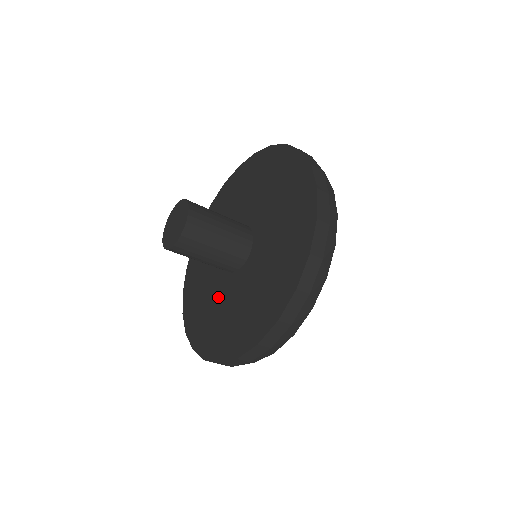
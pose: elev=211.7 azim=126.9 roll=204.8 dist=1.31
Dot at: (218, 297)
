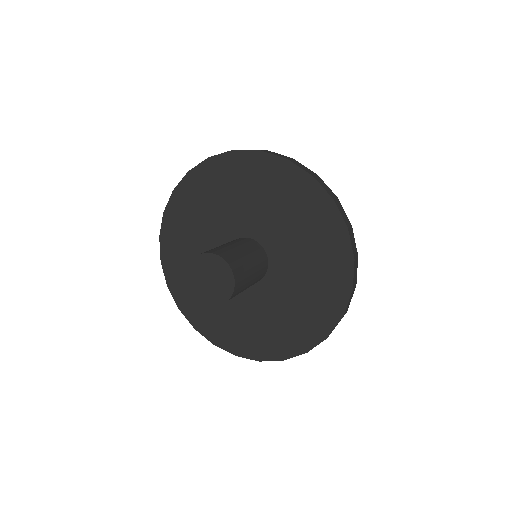
Dot at: occluded
